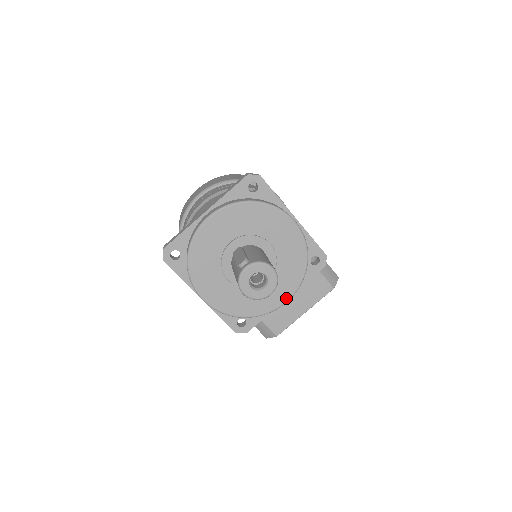
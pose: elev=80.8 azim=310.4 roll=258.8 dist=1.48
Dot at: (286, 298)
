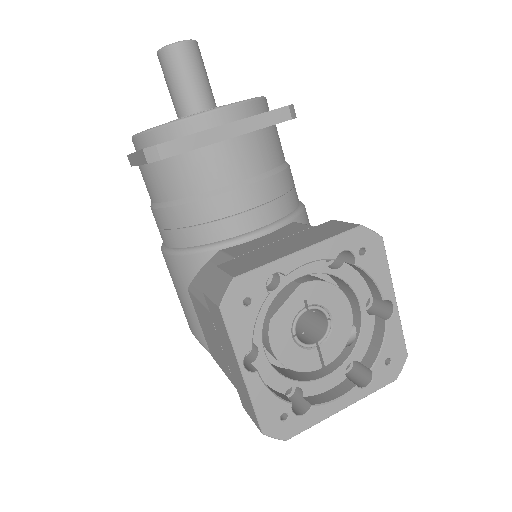
Dot at: (221, 107)
